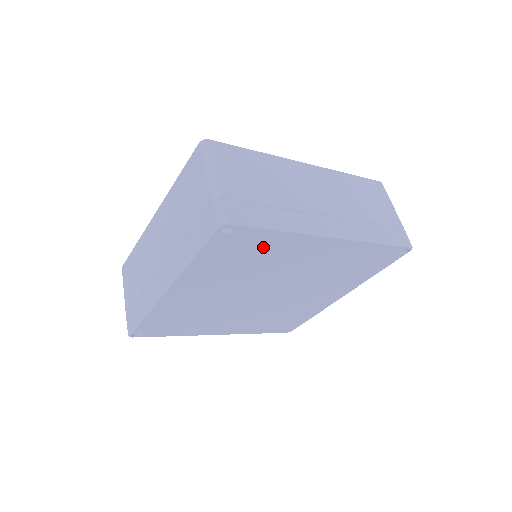
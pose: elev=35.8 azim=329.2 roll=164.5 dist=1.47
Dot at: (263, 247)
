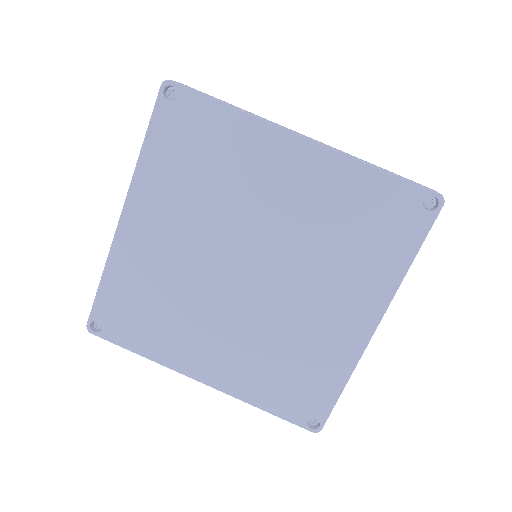
Dot at: (217, 139)
